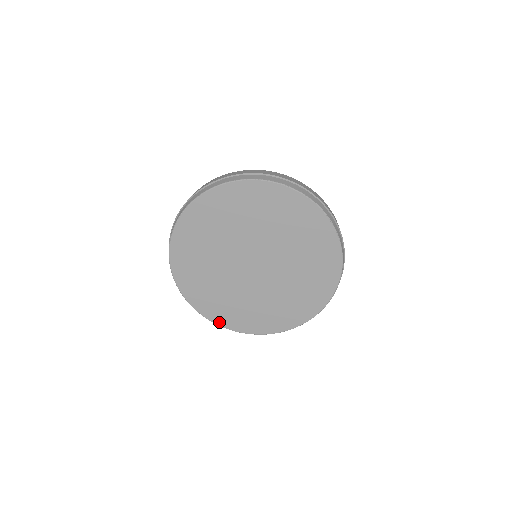
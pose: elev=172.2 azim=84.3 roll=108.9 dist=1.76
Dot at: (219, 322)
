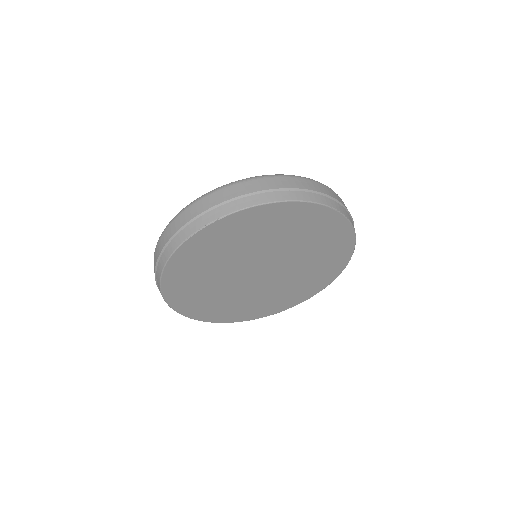
Dot at: (189, 315)
